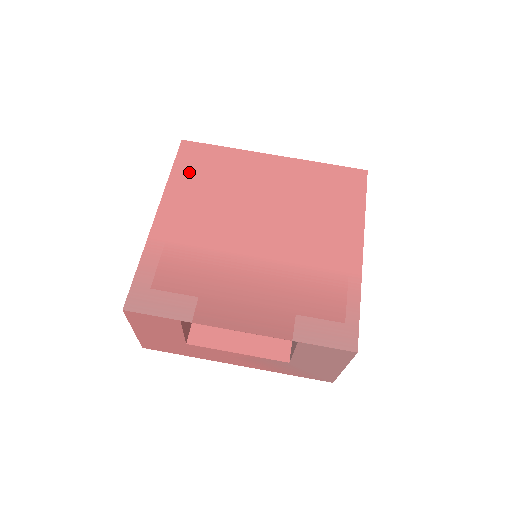
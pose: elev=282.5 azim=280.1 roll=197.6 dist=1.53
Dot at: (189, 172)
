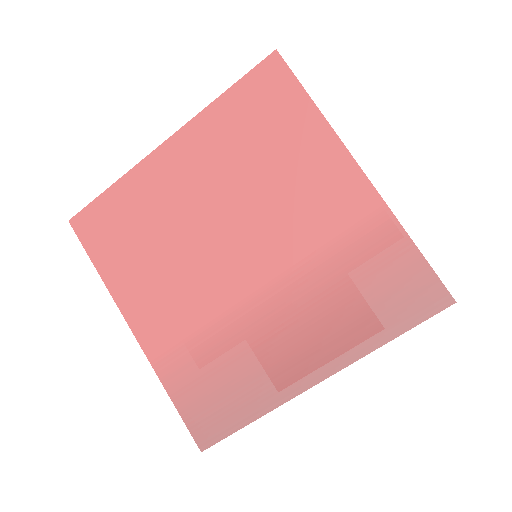
Dot at: (111, 253)
